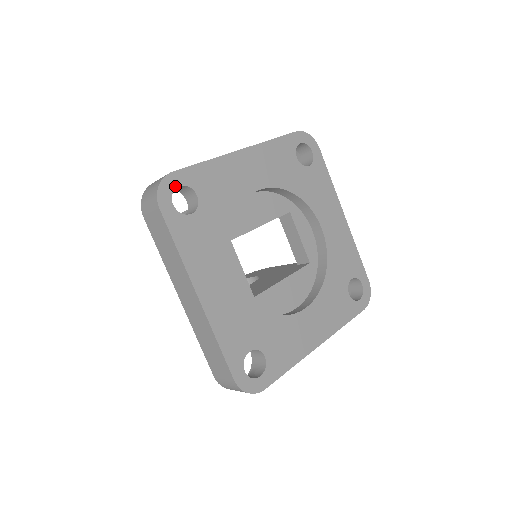
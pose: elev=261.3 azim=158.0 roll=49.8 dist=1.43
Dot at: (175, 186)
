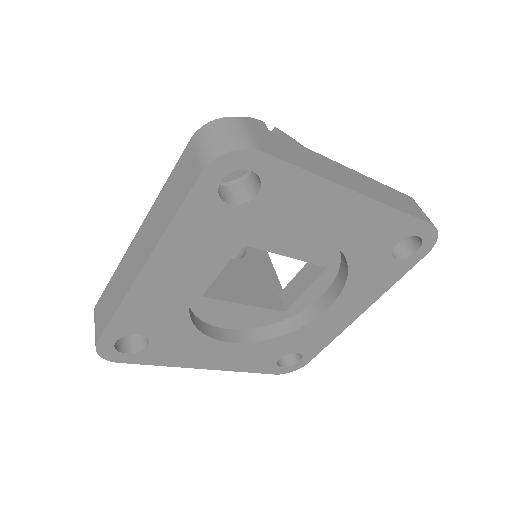
Dot at: (247, 167)
